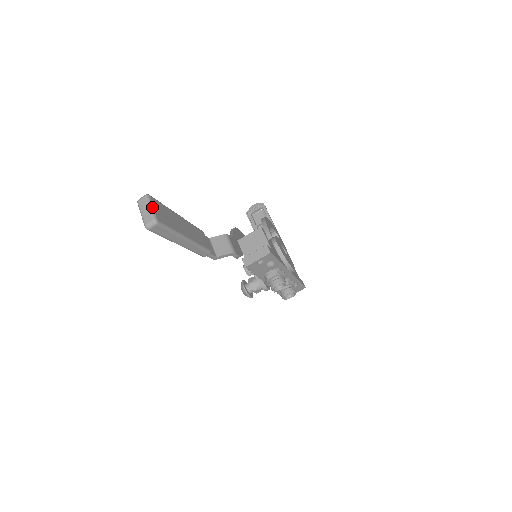
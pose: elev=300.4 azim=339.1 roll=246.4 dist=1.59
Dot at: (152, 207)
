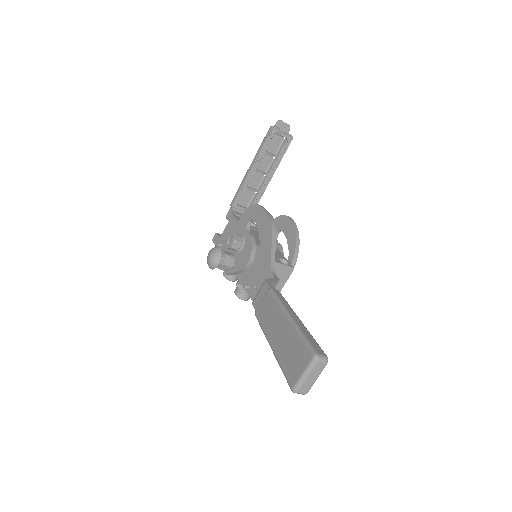
Dot at: occluded
